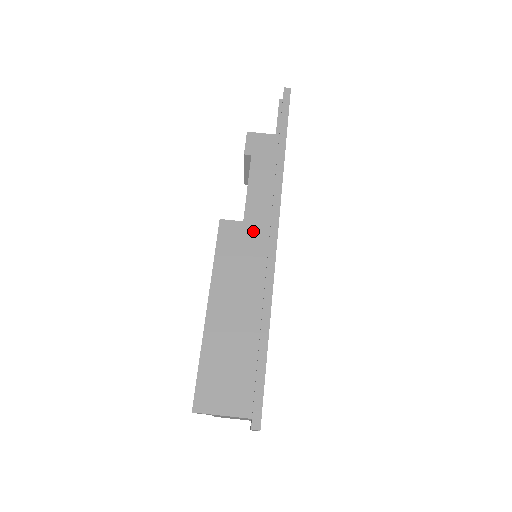
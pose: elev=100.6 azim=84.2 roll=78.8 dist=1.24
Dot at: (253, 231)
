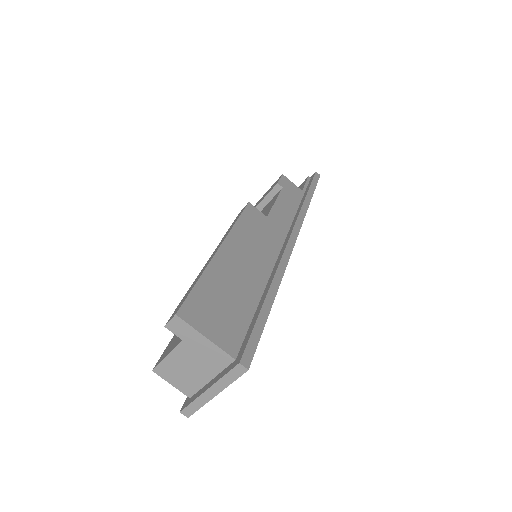
Dot at: (273, 228)
